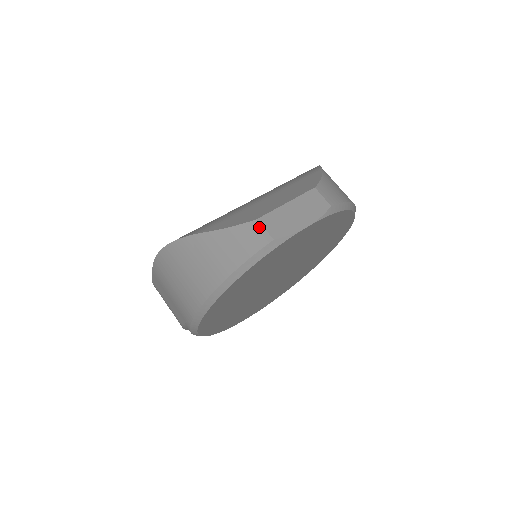
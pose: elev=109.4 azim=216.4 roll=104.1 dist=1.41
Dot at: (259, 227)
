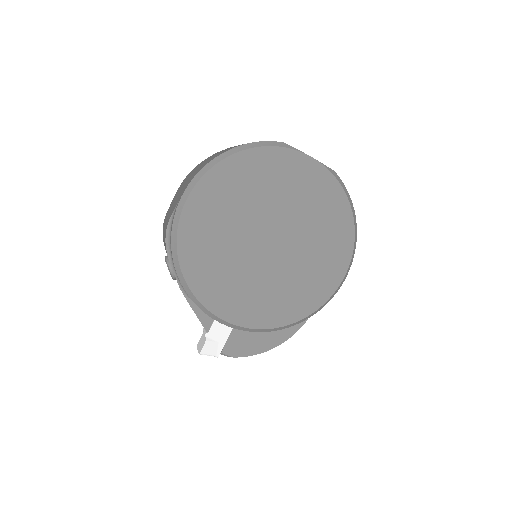
Dot at: occluded
